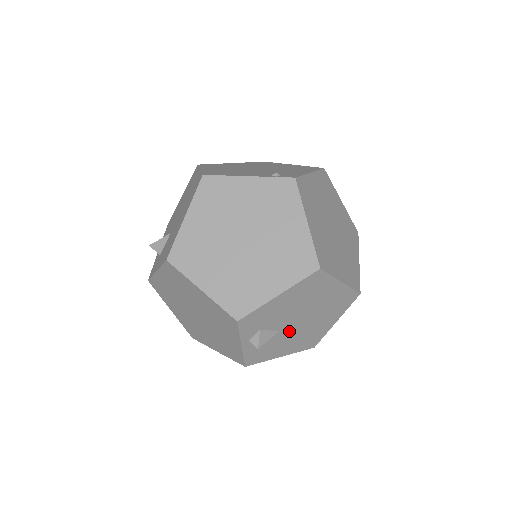
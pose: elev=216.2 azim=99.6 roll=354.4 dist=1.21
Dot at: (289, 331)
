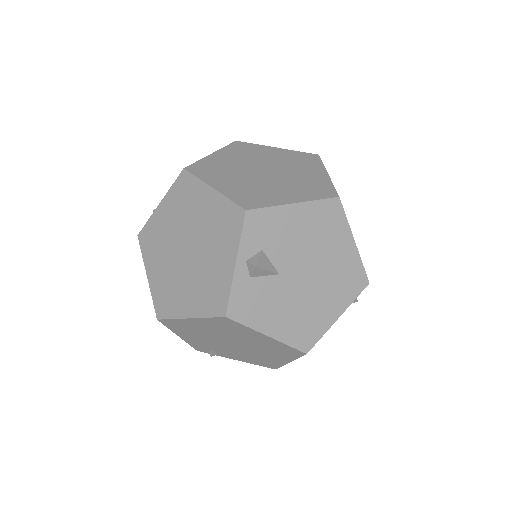
Dot at: (289, 286)
